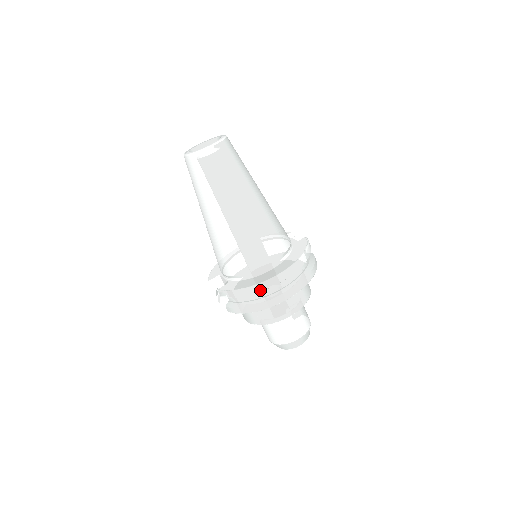
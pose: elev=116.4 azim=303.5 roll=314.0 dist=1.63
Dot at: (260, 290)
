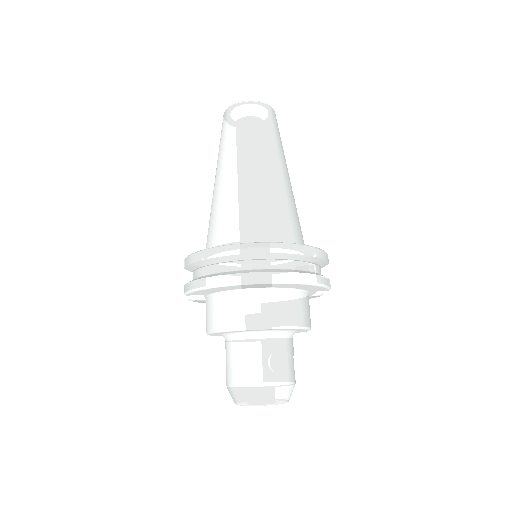
Dot at: (224, 254)
